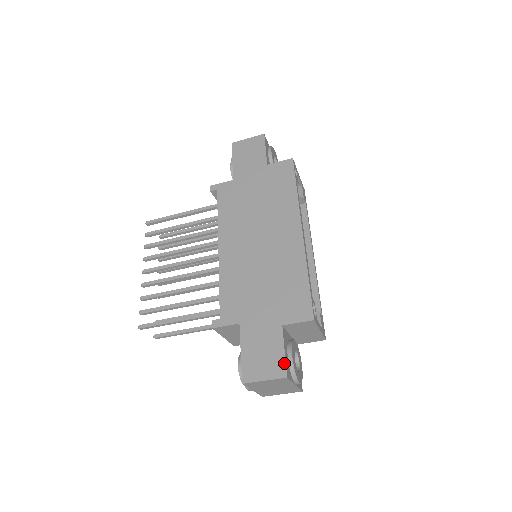
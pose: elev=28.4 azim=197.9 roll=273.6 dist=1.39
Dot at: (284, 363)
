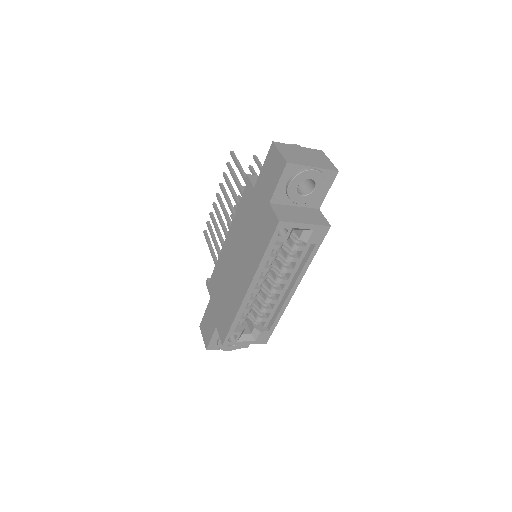
Dot at: (208, 343)
